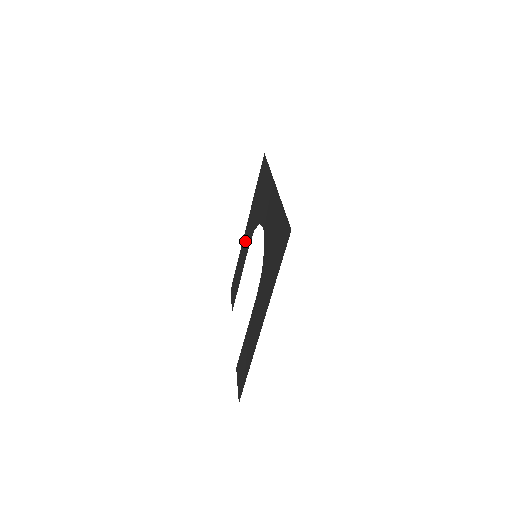
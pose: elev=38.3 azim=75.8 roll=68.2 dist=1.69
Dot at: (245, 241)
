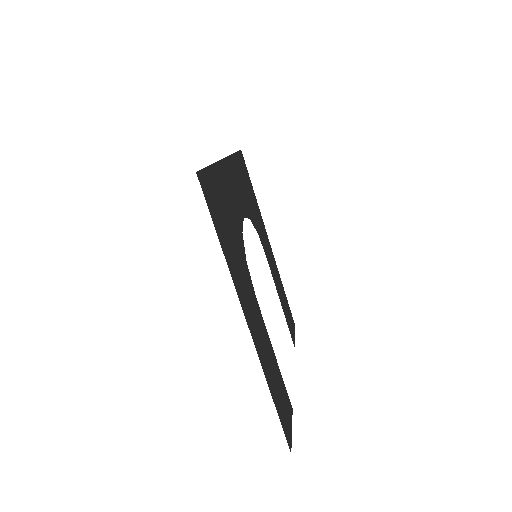
Dot at: (270, 256)
